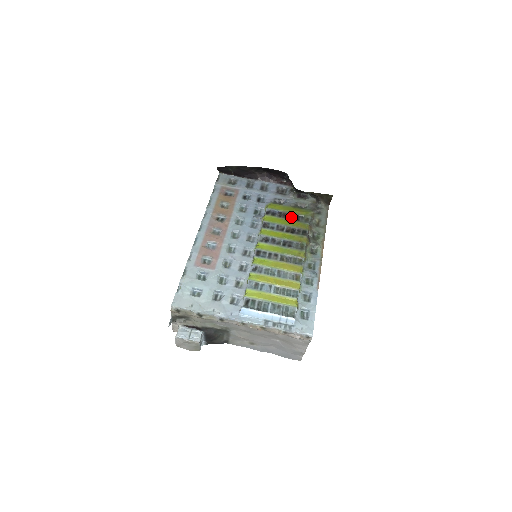
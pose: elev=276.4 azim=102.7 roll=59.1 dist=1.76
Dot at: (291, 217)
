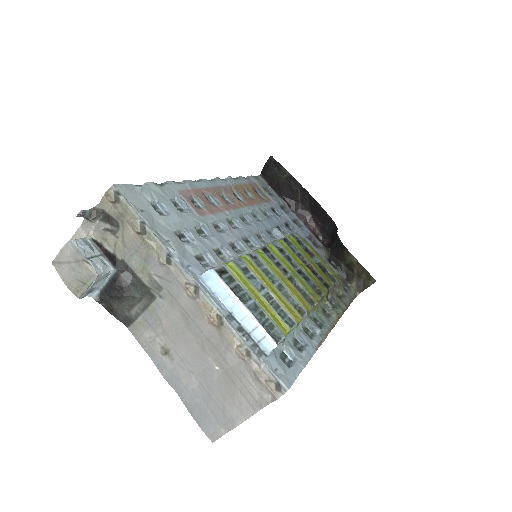
Dot at: (317, 263)
